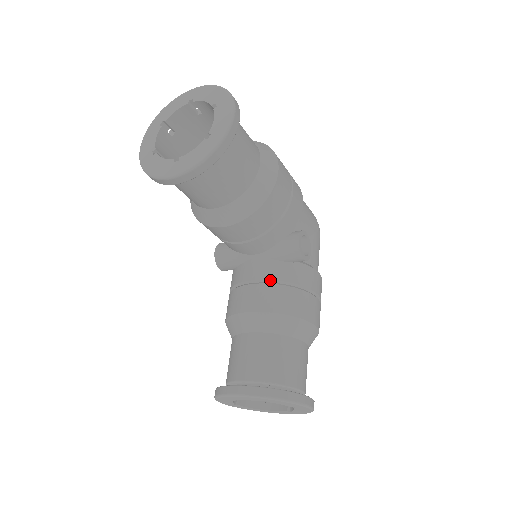
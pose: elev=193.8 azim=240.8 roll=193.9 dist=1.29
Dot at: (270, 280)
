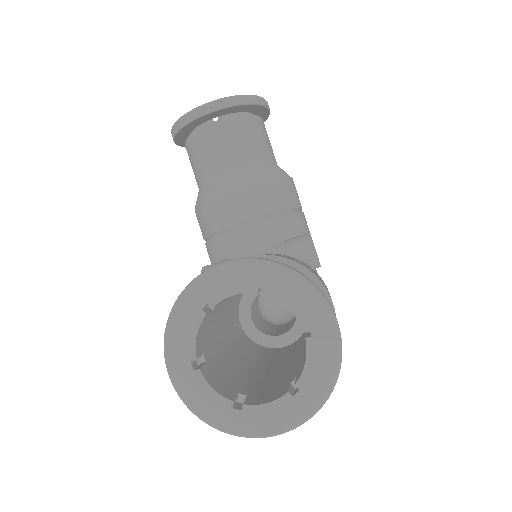
Dot at: occluded
